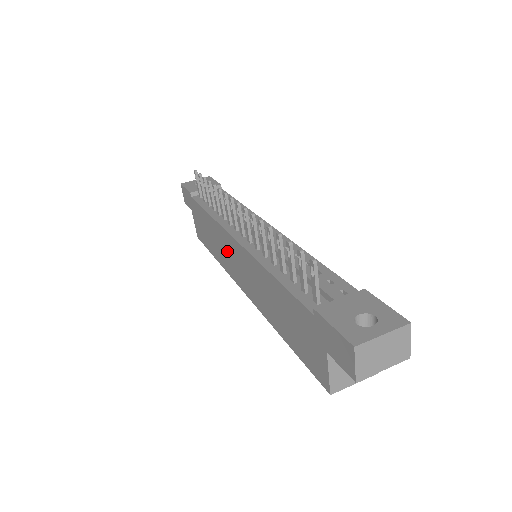
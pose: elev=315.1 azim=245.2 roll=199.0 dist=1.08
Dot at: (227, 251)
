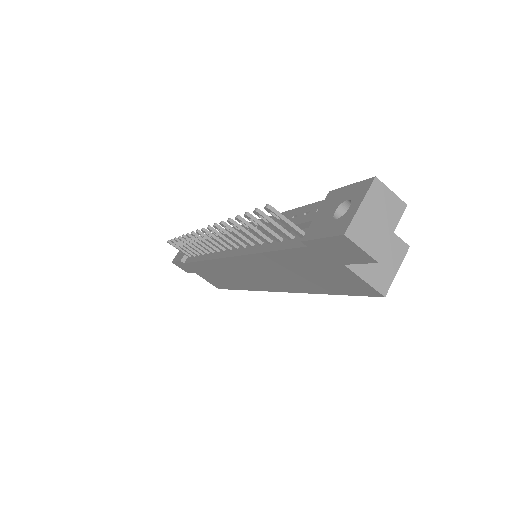
Dot at: (235, 274)
